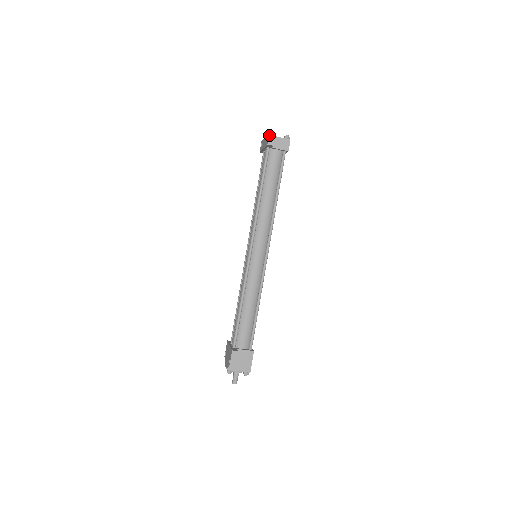
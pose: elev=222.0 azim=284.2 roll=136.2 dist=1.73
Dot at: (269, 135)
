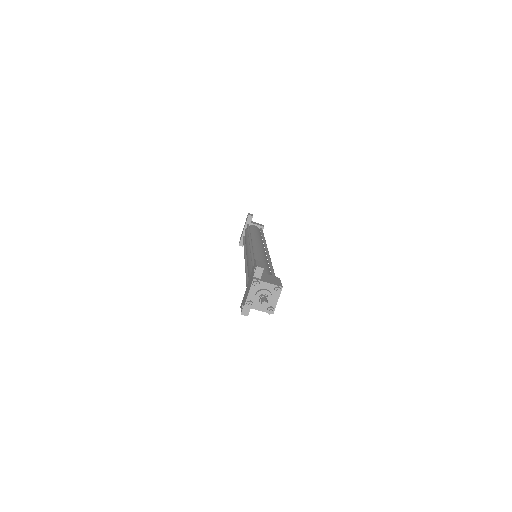
Dot at: (248, 213)
